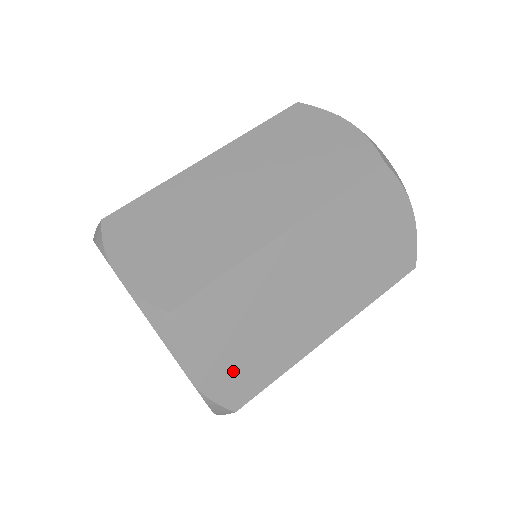
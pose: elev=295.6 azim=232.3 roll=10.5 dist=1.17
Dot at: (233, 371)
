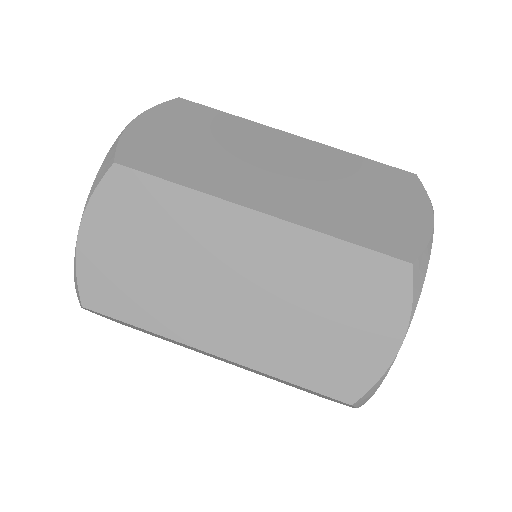
Dot at: occluded
